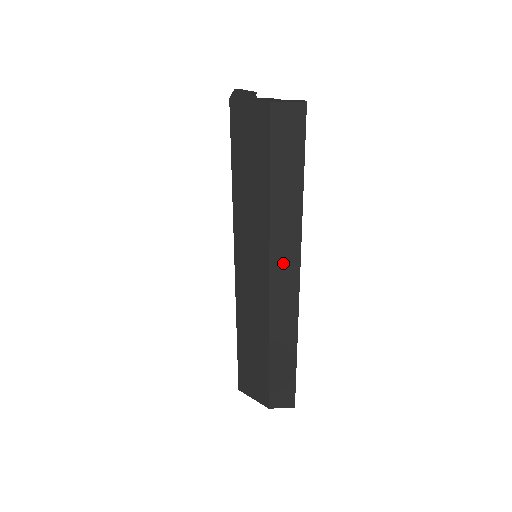
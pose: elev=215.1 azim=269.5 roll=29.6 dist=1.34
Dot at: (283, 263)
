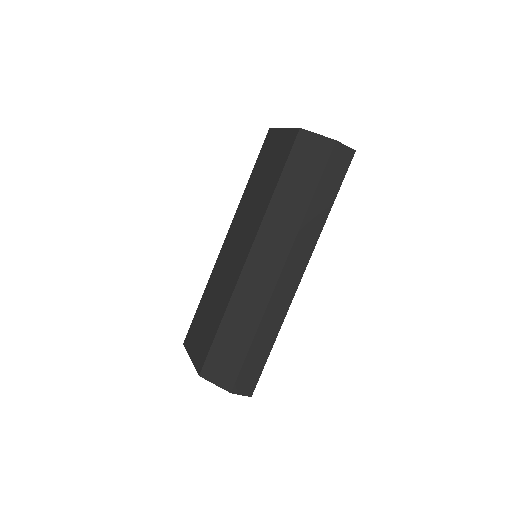
Dot at: (297, 260)
